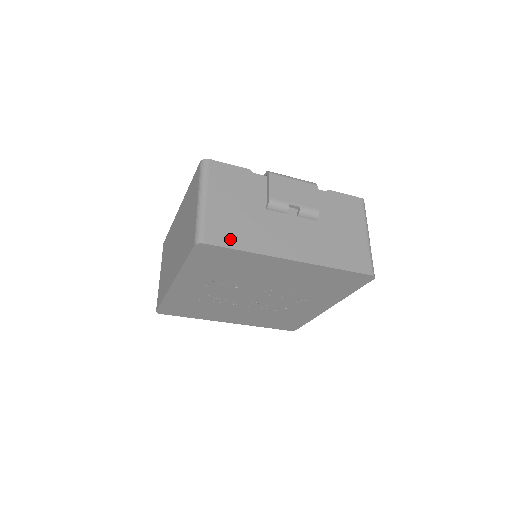
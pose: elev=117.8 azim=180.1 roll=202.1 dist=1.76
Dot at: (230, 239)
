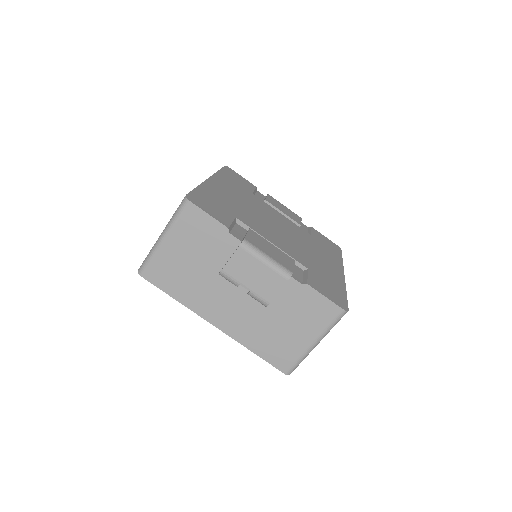
Dot at: (166, 283)
